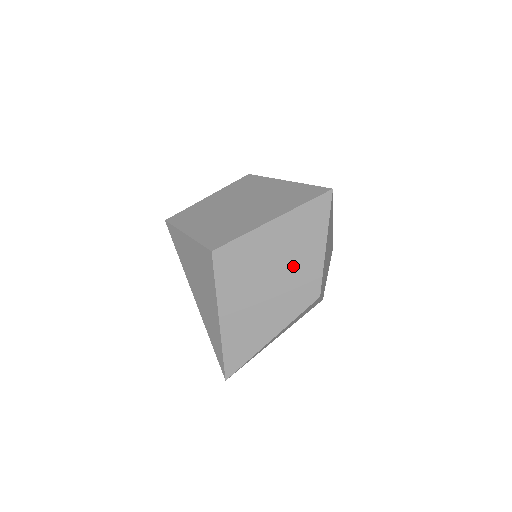
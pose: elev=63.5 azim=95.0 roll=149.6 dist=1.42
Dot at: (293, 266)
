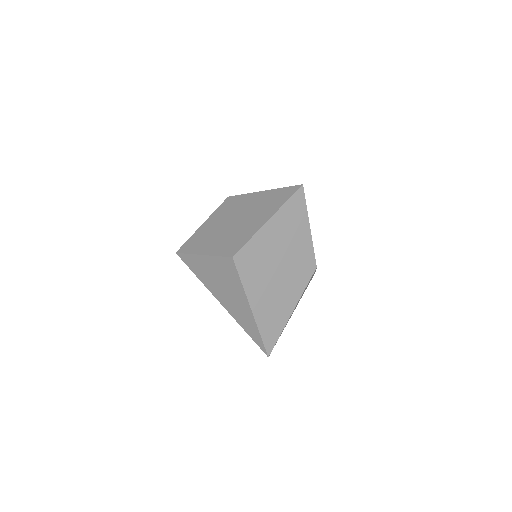
Dot at: (292, 250)
